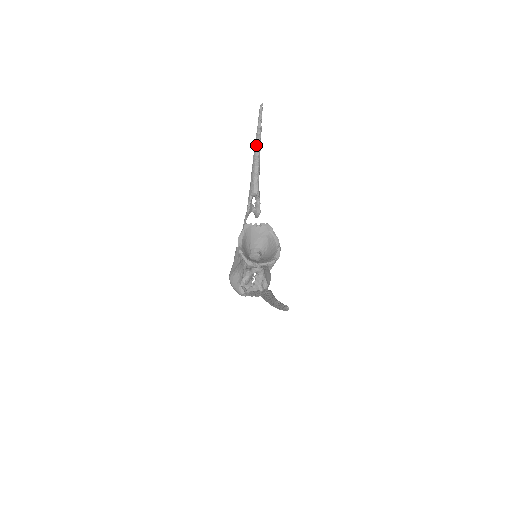
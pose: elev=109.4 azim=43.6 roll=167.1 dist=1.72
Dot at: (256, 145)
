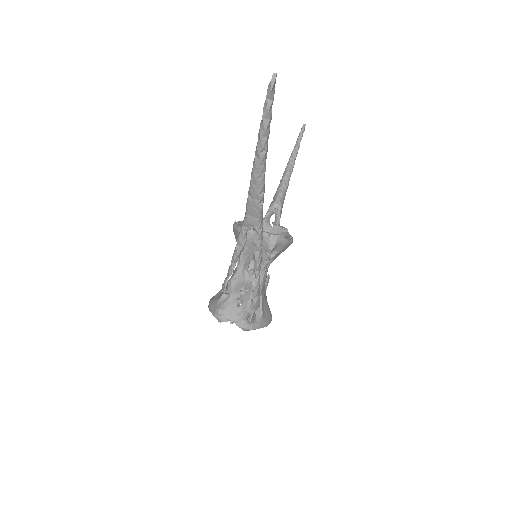
Dot at: (290, 160)
